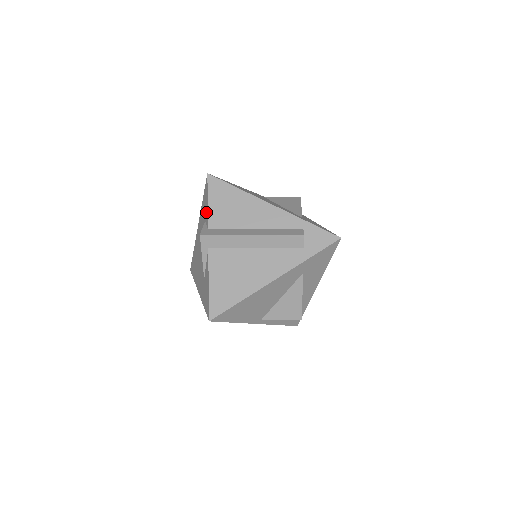
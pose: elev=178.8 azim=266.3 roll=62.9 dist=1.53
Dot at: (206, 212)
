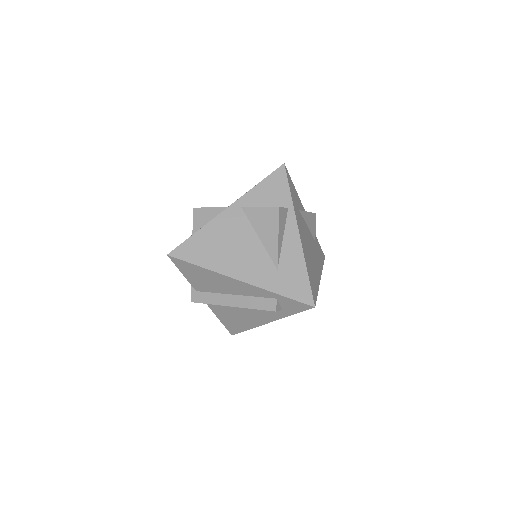
Dot at: occluded
